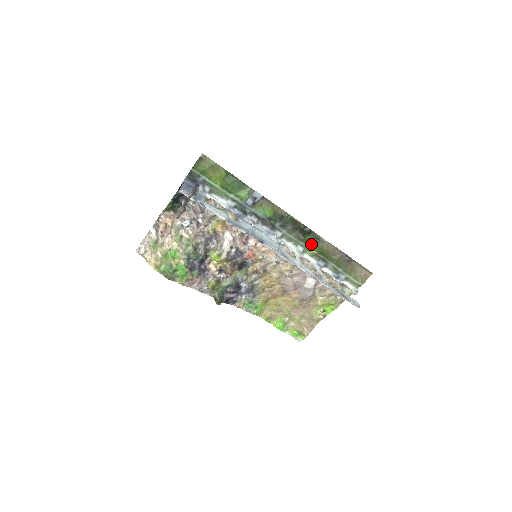
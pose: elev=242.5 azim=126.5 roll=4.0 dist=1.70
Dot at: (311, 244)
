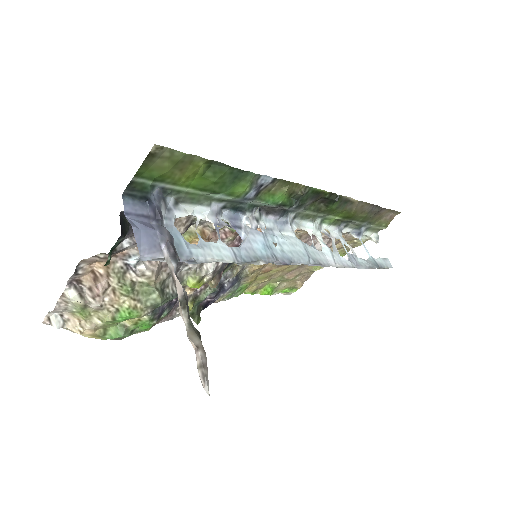
Dot at: (336, 212)
